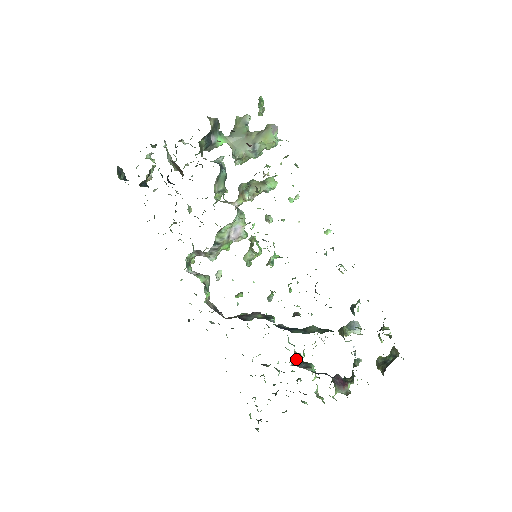
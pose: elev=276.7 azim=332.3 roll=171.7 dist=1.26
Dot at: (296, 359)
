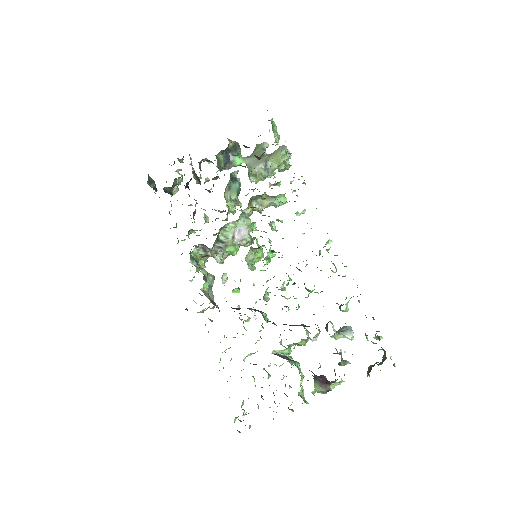
Dot at: occluded
